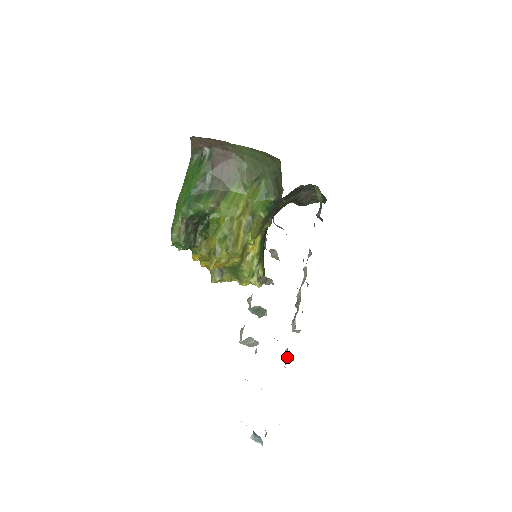
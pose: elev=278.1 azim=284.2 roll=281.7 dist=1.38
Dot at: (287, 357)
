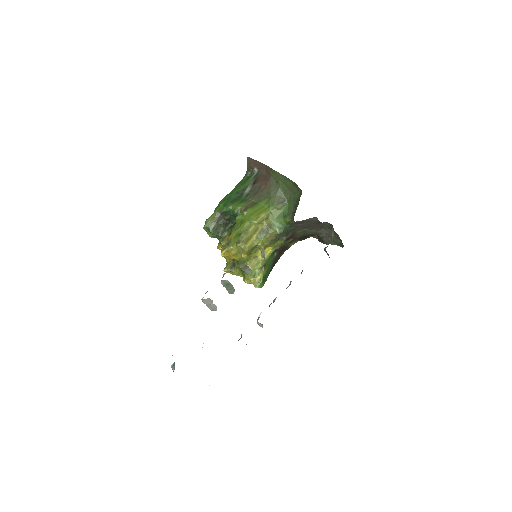
Dot at: occluded
